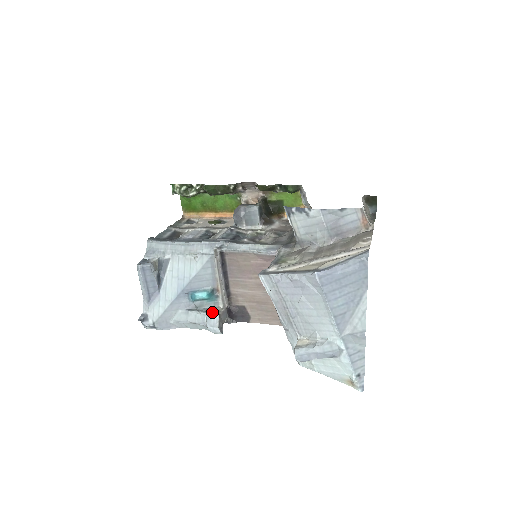
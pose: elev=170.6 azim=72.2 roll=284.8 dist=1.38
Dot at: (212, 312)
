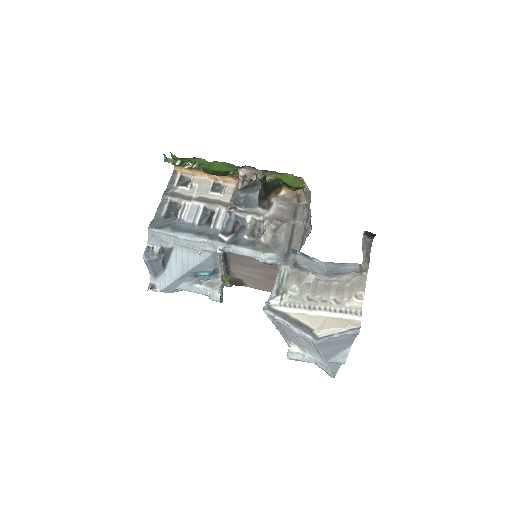
Dot at: (214, 288)
